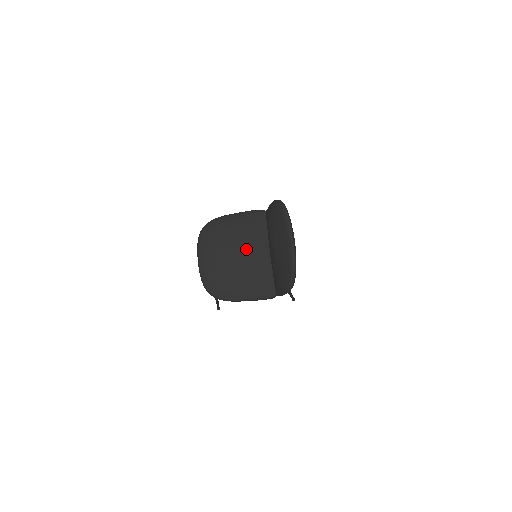
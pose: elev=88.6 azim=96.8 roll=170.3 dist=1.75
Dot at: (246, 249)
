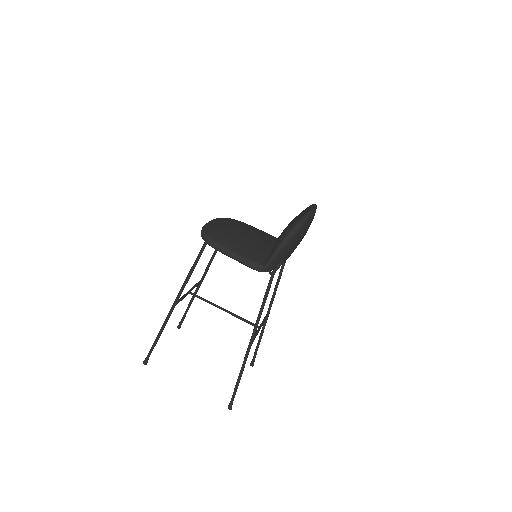
Dot at: (256, 235)
